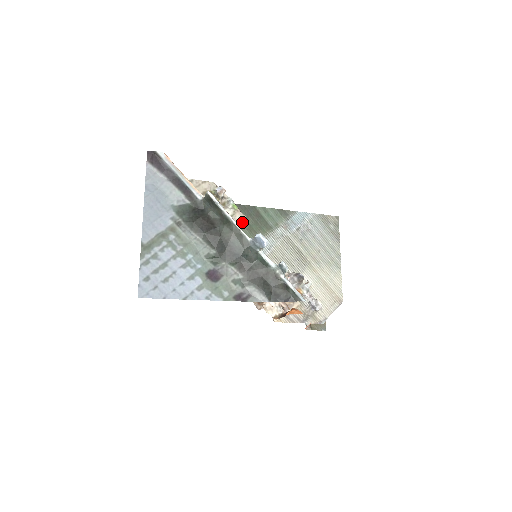
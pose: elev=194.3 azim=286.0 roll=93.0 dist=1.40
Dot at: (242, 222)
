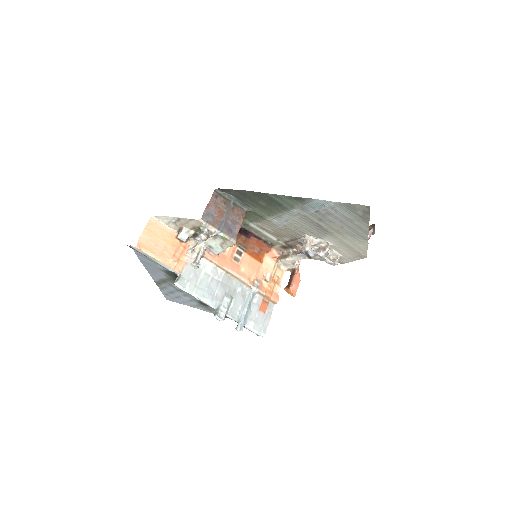
Dot at: (255, 203)
